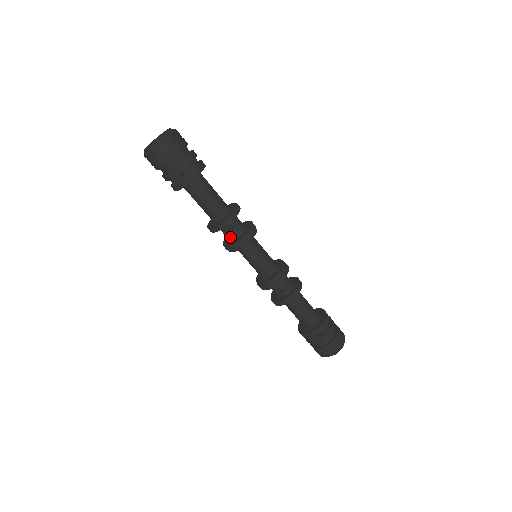
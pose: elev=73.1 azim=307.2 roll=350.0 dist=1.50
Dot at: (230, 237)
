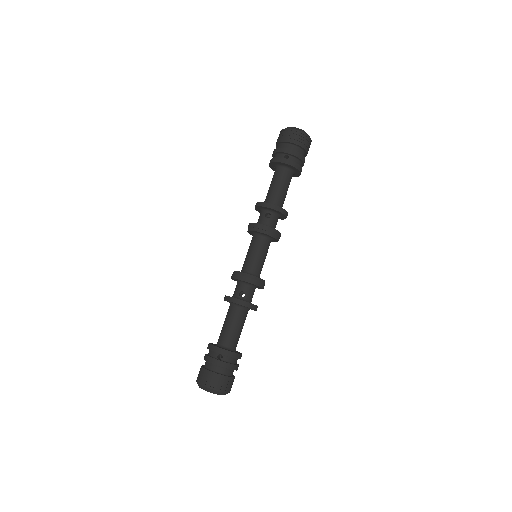
Dot at: (260, 222)
